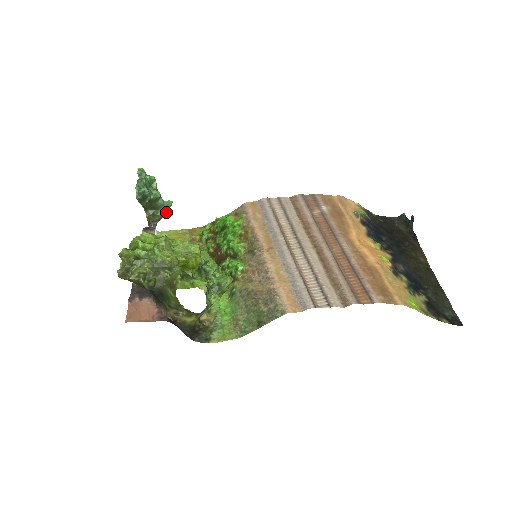
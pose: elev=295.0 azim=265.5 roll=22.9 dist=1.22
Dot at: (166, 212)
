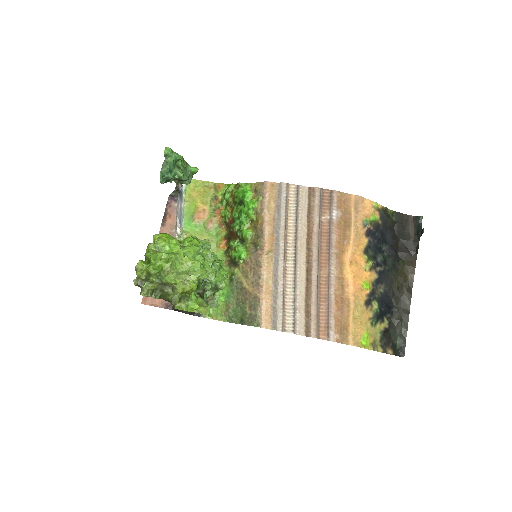
Dot at: occluded
